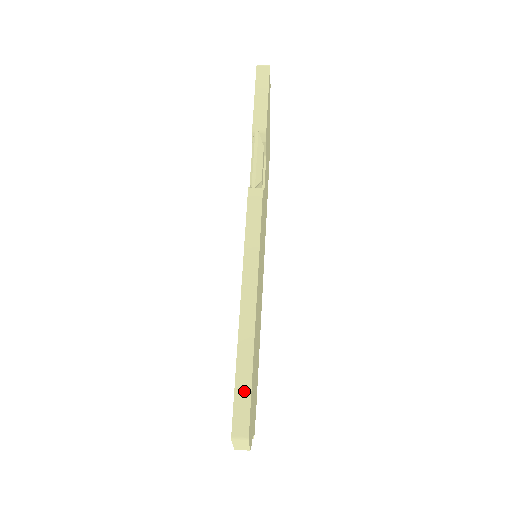
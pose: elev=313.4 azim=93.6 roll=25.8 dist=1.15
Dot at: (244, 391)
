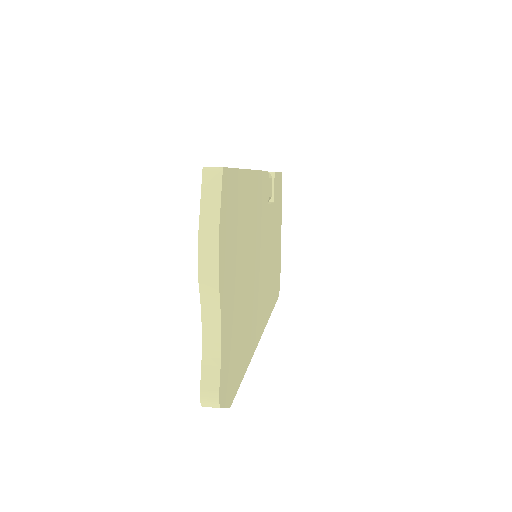
Dot at: occluded
